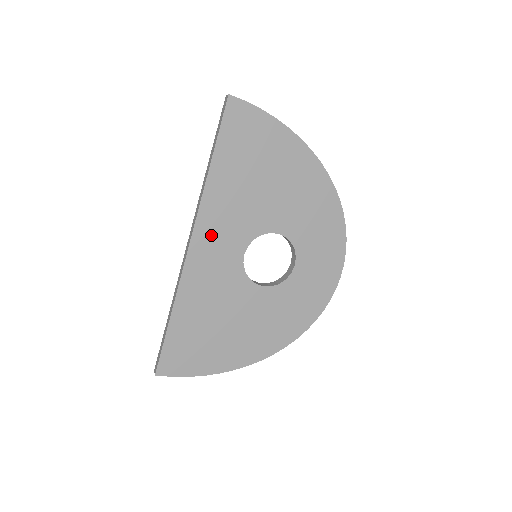
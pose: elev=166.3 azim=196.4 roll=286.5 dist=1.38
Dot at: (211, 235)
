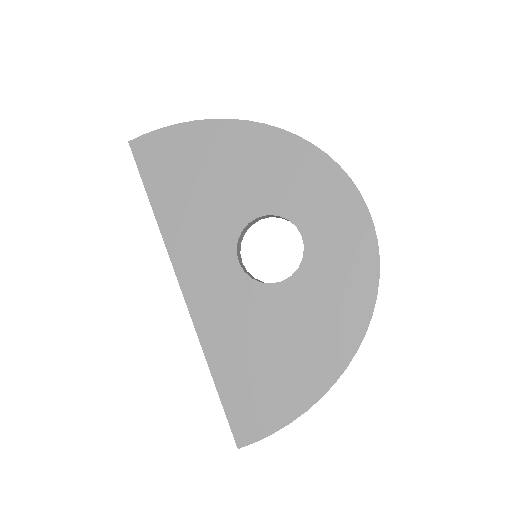
Dot at: (194, 267)
